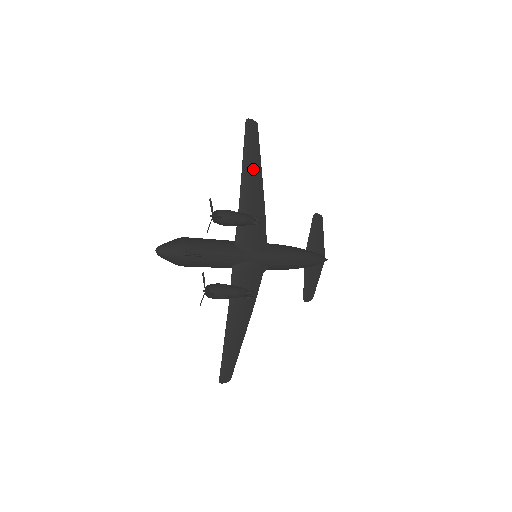
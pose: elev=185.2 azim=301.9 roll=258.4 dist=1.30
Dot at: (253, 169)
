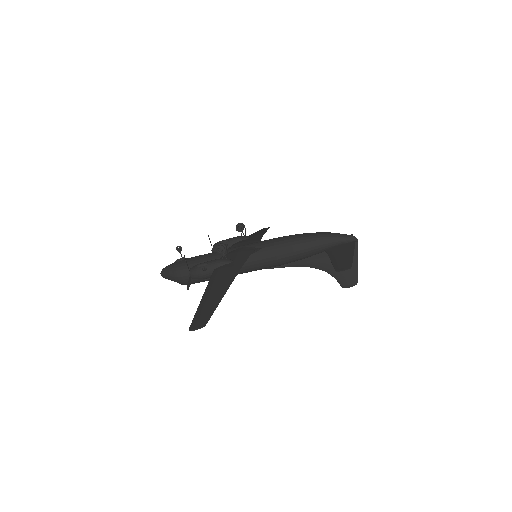
Dot at: (258, 232)
